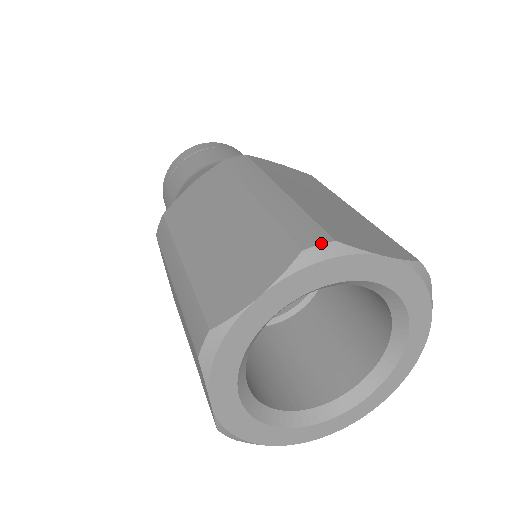
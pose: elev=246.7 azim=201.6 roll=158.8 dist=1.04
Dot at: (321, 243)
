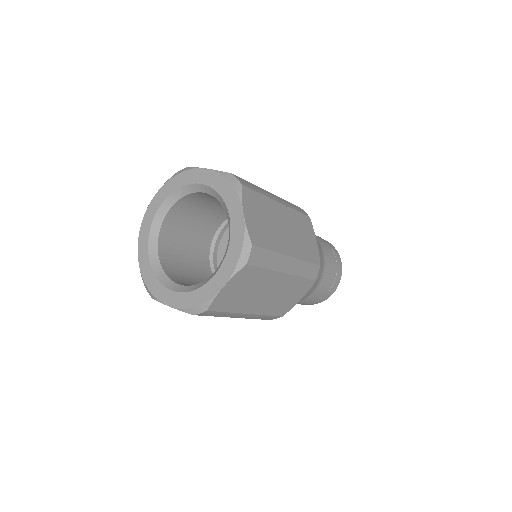
Dot at: (183, 169)
